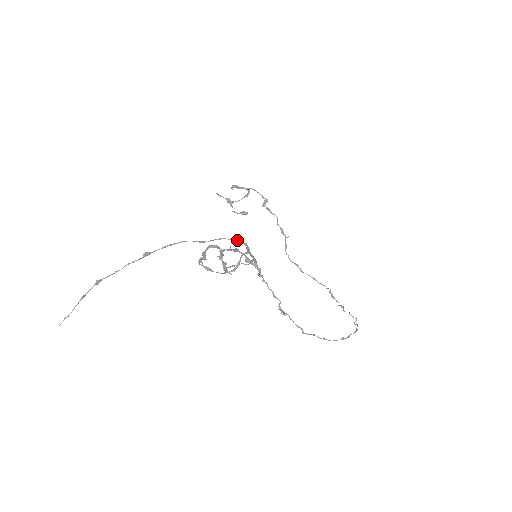
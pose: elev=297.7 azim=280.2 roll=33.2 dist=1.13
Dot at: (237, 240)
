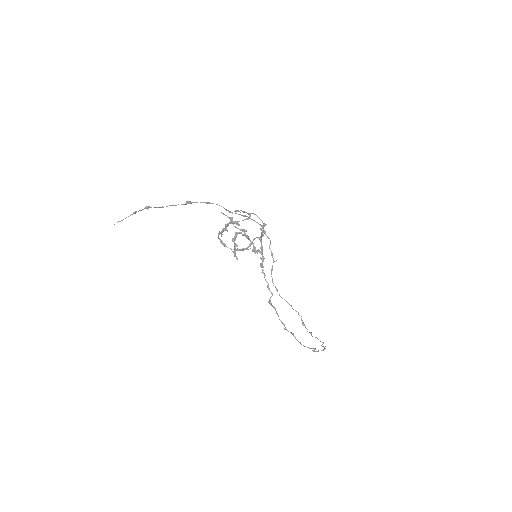
Dot at: (257, 222)
